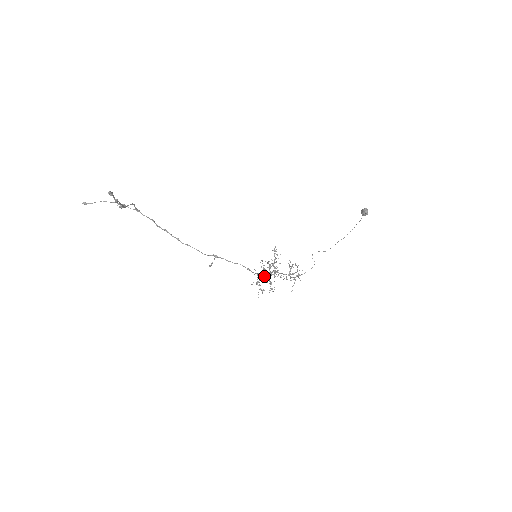
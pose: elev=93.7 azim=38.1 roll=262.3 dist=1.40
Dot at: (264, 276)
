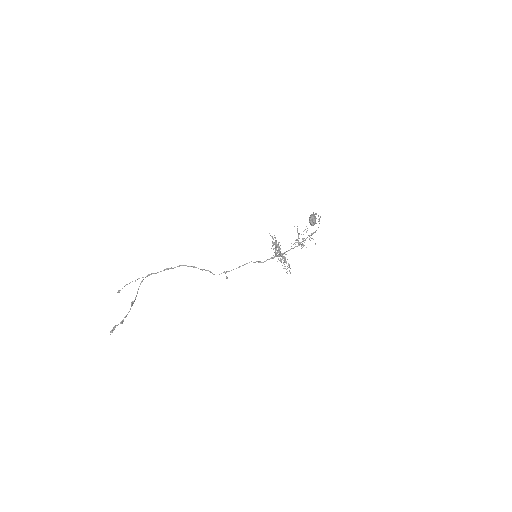
Dot at: occluded
